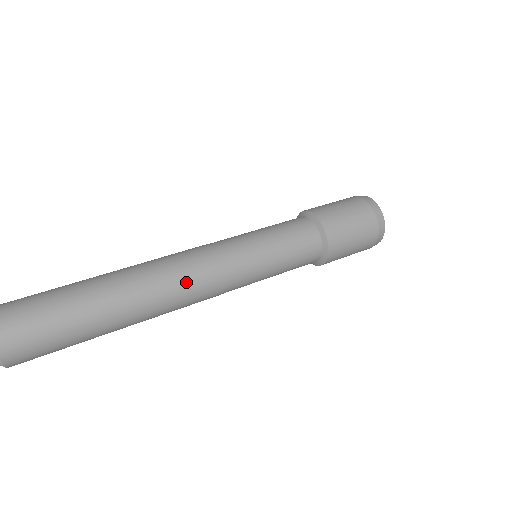
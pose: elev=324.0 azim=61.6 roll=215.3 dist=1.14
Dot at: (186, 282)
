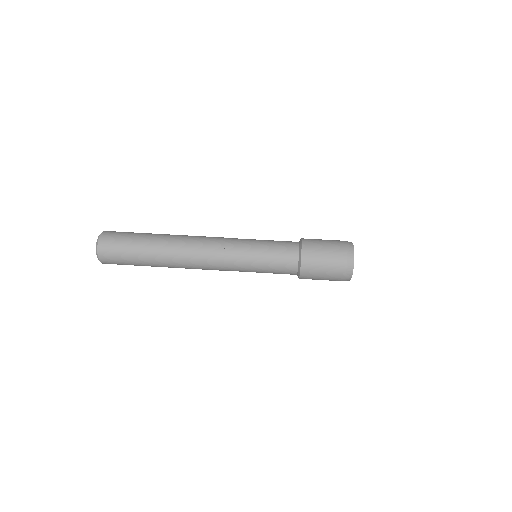
Dot at: (201, 242)
